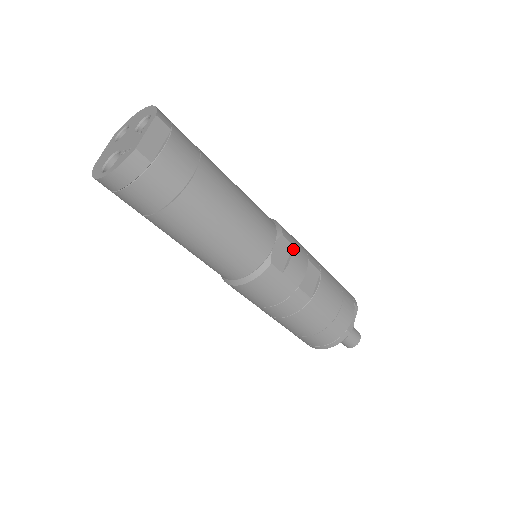
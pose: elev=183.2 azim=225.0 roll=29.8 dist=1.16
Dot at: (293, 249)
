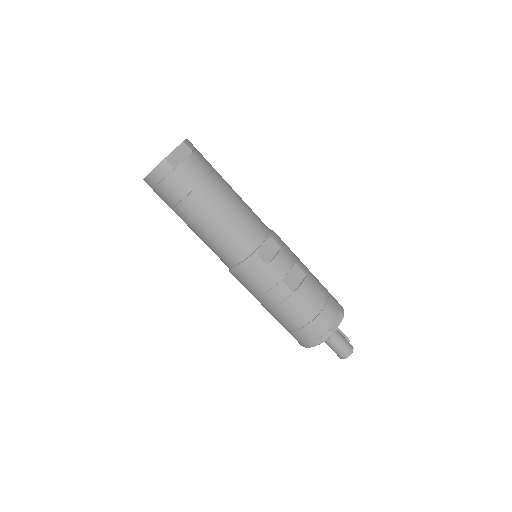
Dot at: (280, 250)
